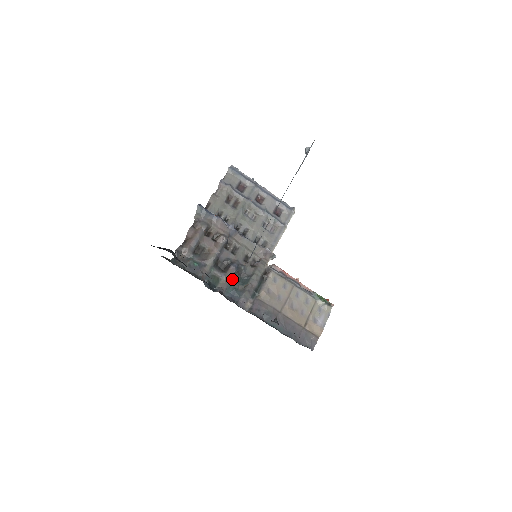
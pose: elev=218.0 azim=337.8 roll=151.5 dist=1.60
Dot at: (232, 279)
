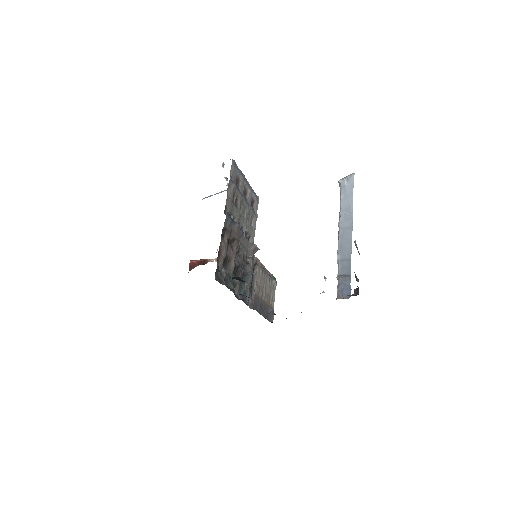
Dot at: (240, 281)
